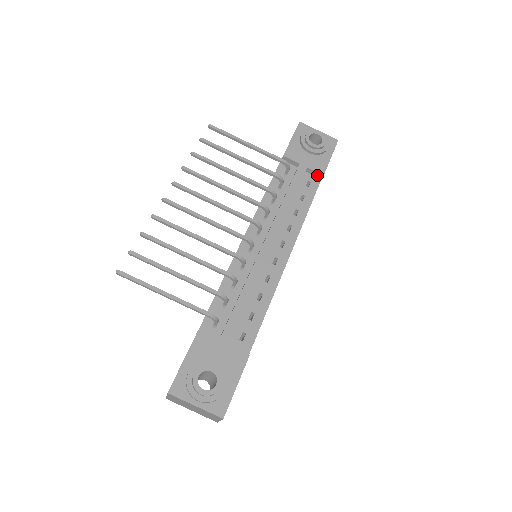
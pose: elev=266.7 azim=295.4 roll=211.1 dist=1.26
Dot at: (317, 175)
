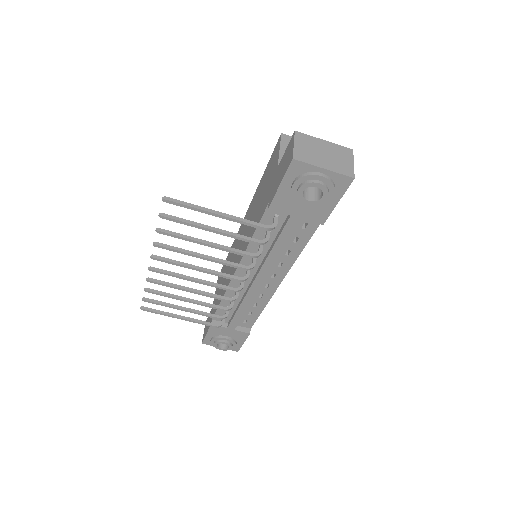
Dot at: (316, 219)
